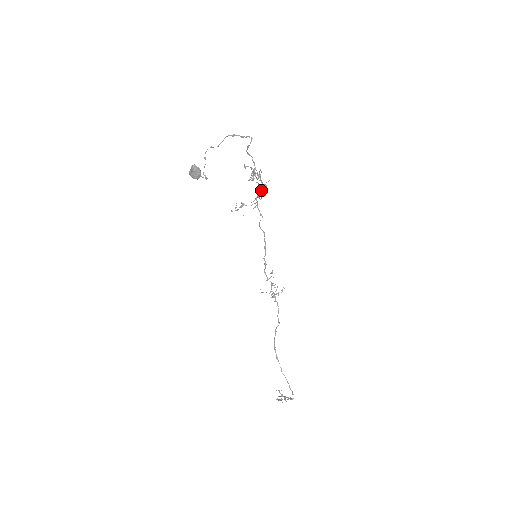
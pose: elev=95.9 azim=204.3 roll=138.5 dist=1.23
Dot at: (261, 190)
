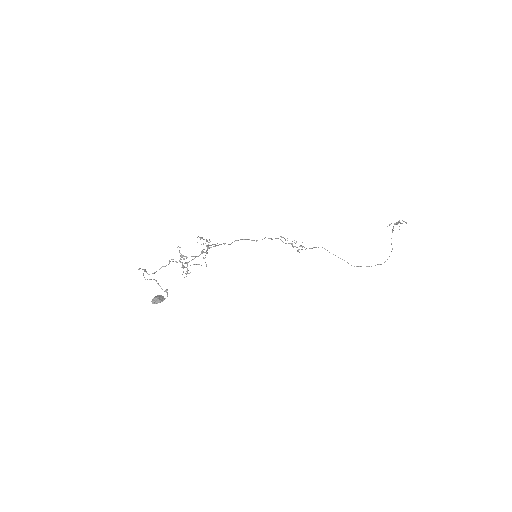
Dot at: (201, 253)
